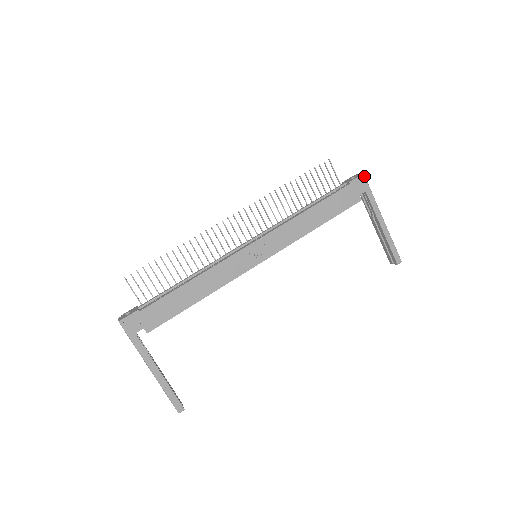
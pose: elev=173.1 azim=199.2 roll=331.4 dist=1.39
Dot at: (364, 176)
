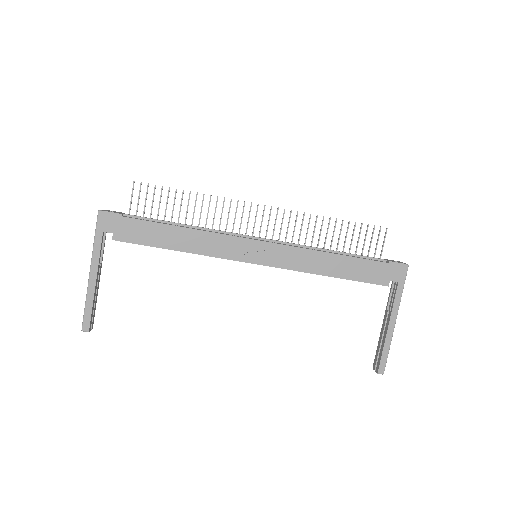
Dot at: (407, 267)
